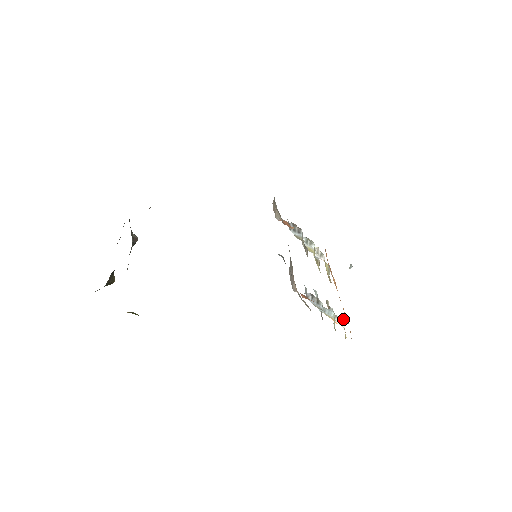
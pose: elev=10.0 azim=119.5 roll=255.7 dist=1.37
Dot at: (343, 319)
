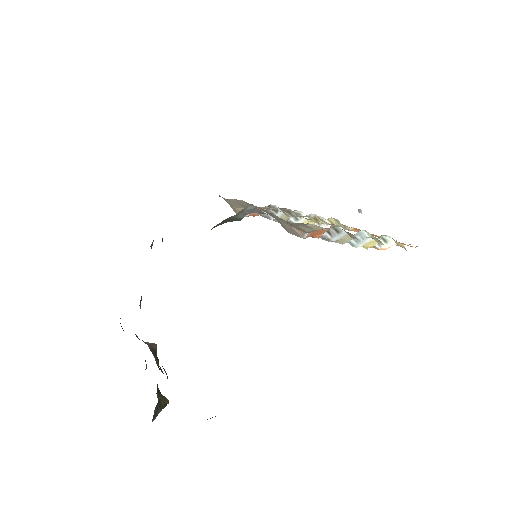
Dot at: (386, 237)
